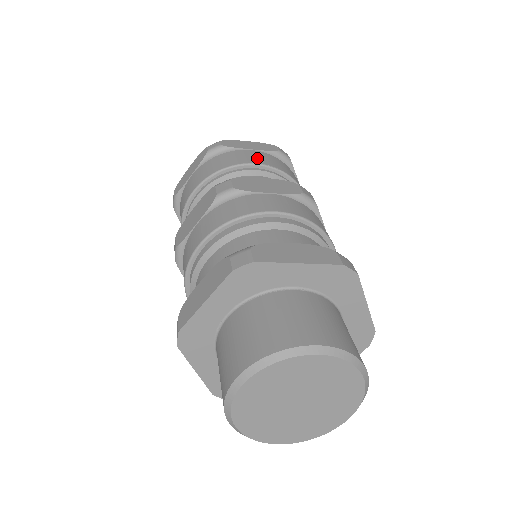
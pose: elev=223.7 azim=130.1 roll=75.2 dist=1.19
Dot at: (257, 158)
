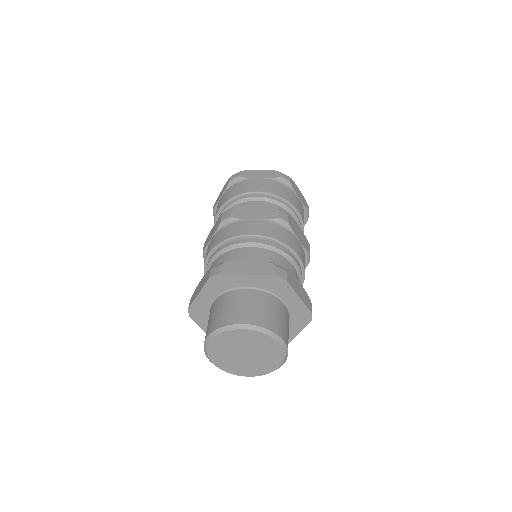
Dot at: (300, 208)
